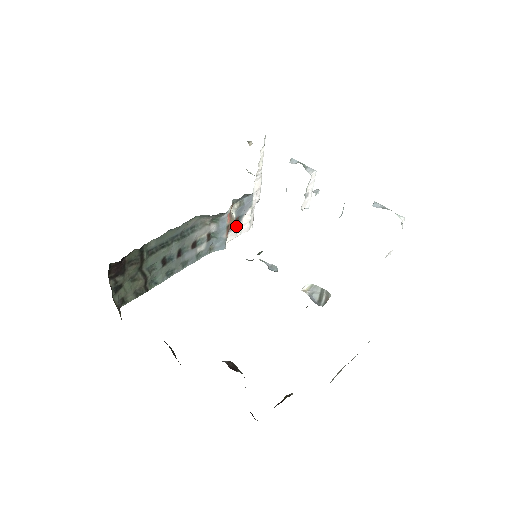
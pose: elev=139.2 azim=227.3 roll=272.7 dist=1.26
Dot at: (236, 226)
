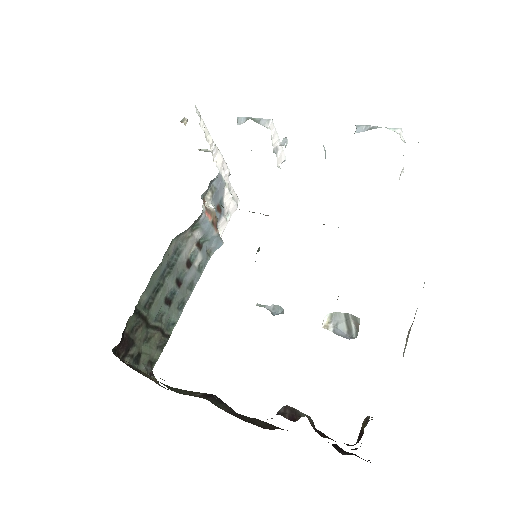
Dot at: (221, 214)
